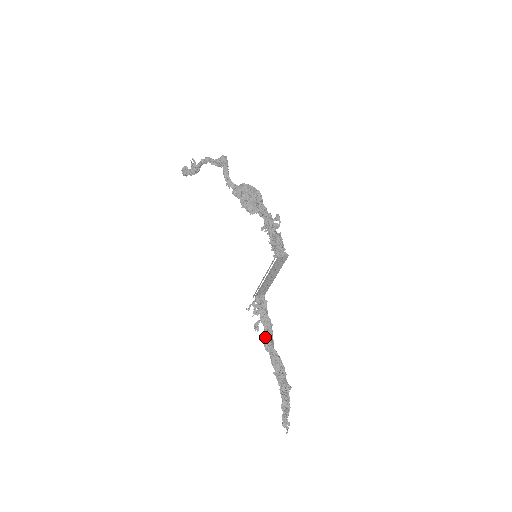
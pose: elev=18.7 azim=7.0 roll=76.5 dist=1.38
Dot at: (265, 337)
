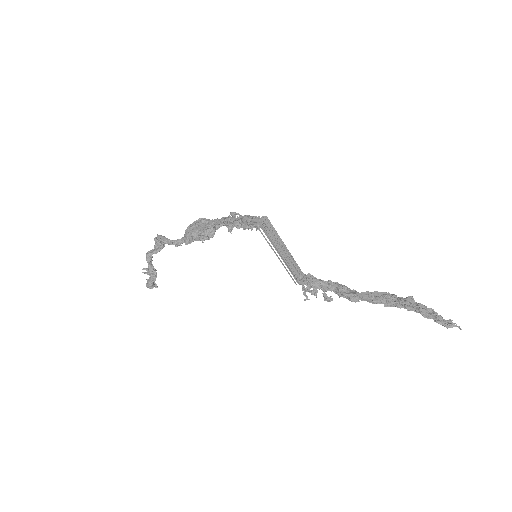
Dot at: (343, 295)
